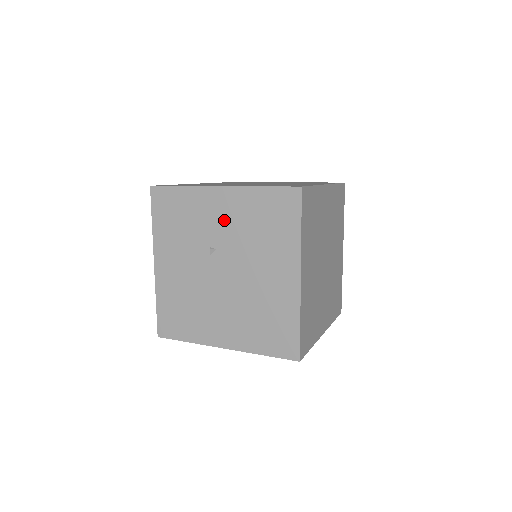
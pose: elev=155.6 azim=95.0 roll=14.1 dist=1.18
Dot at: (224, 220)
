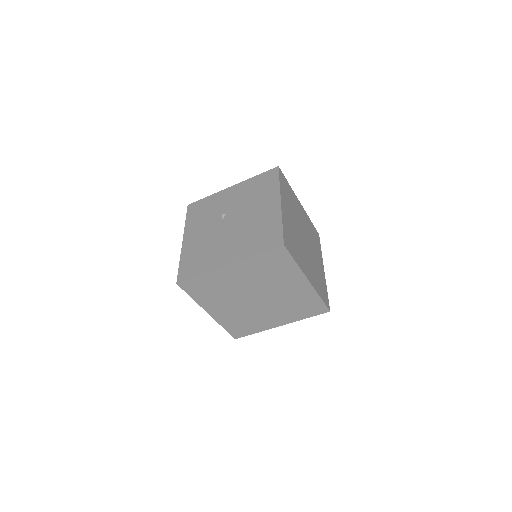
Dot at: (233, 199)
